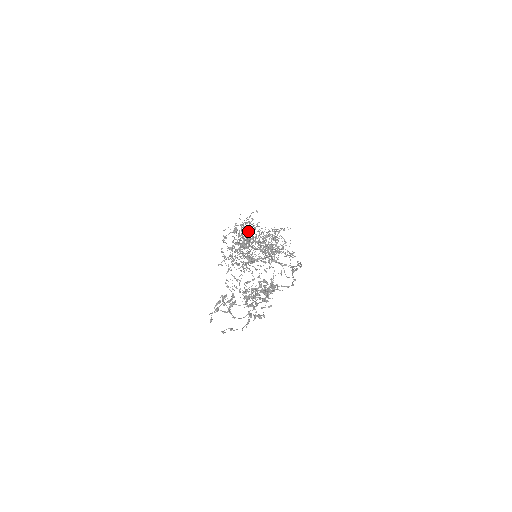
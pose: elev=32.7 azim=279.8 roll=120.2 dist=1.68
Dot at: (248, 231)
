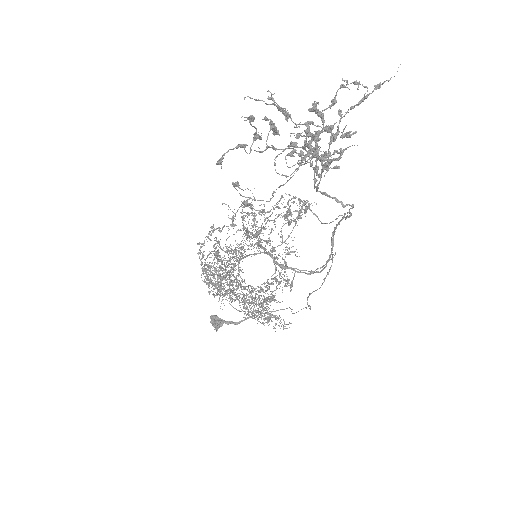
Dot at: (246, 239)
